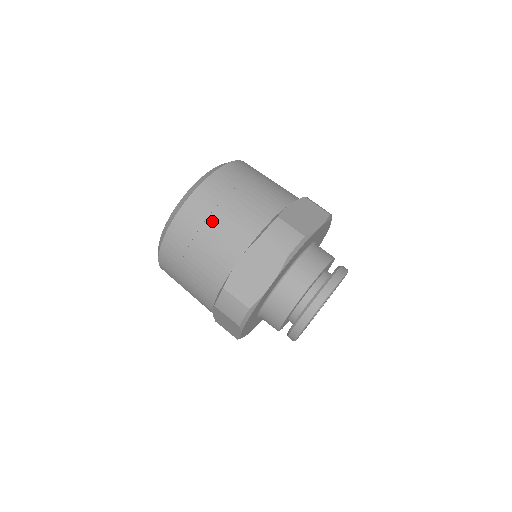
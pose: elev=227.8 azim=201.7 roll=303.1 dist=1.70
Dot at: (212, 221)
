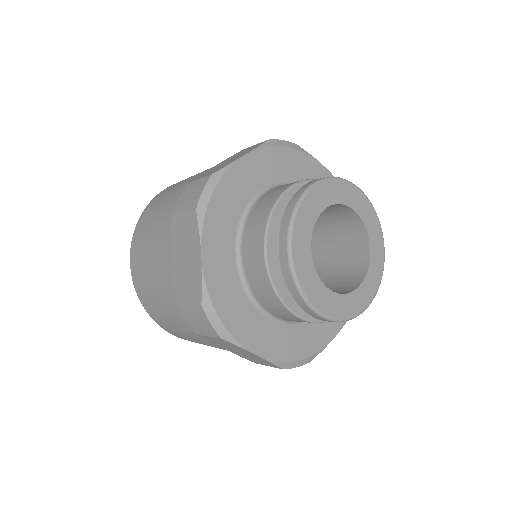
Dot at: (147, 244)
